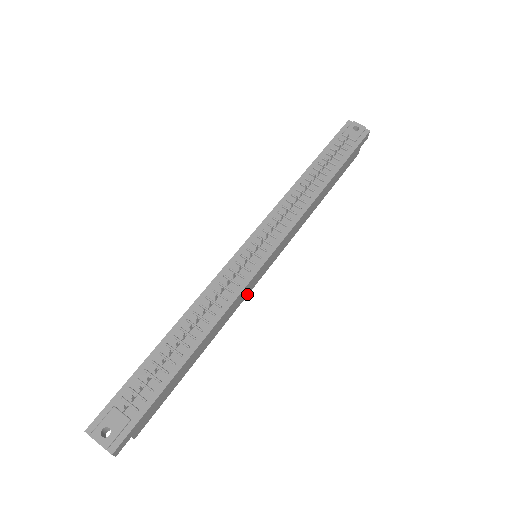
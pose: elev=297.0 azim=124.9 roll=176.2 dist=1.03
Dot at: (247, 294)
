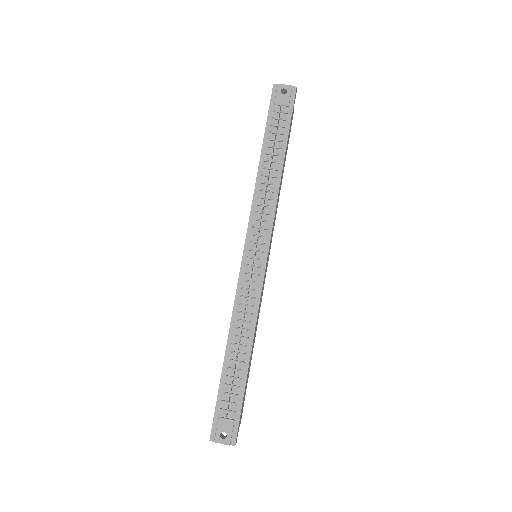
Dot at: (263, 287)
